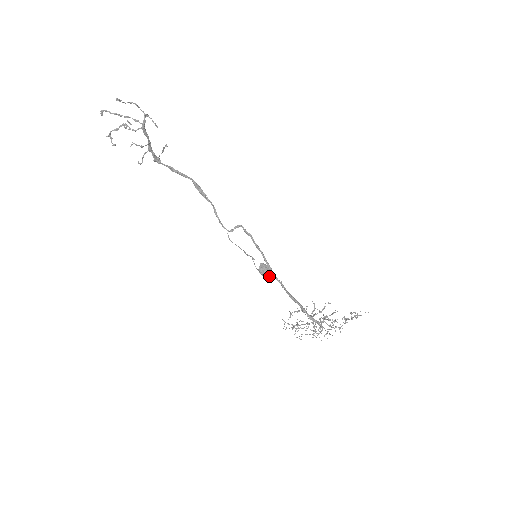
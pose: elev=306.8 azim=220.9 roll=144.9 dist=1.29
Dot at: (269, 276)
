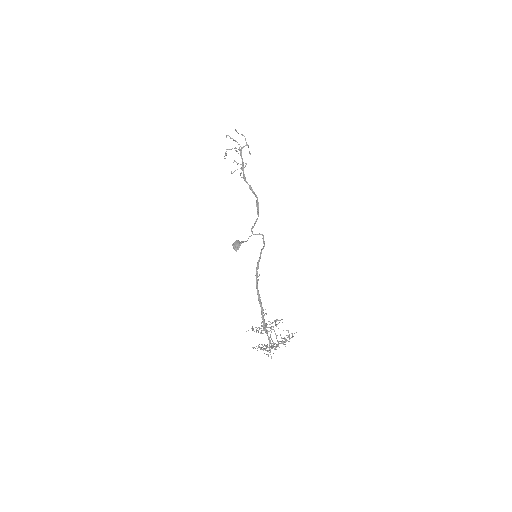
Dot at: (236, 249)
